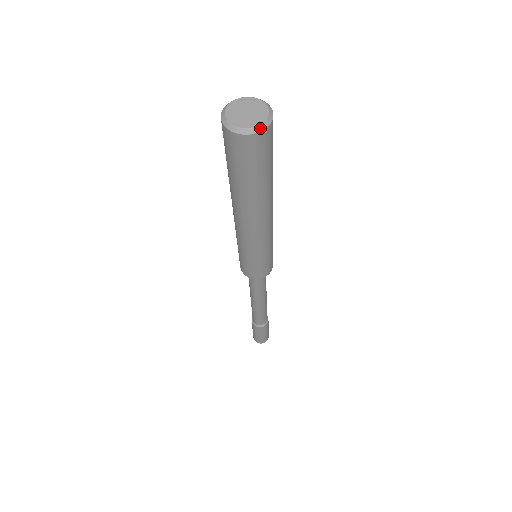
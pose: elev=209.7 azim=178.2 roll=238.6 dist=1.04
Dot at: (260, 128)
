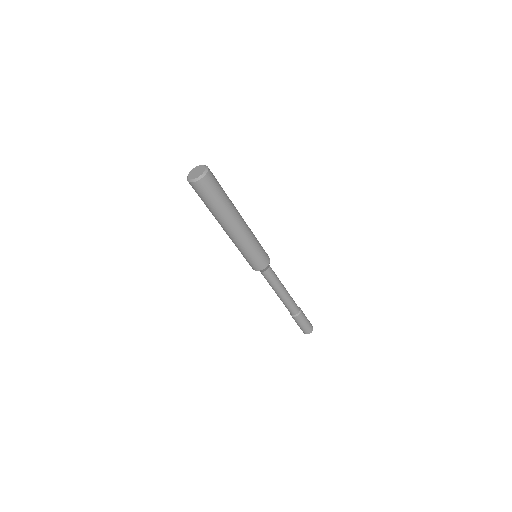
Dot at: (196, 180)
